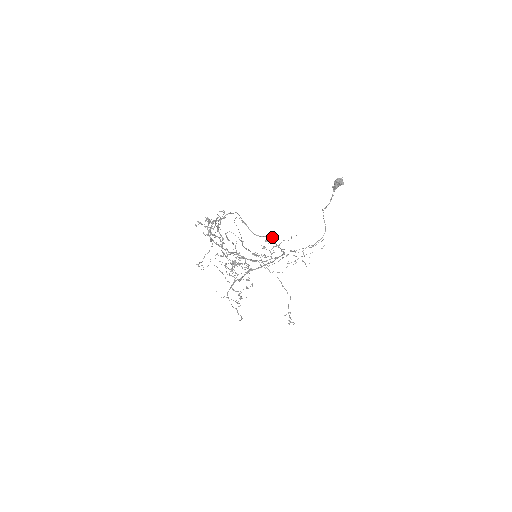
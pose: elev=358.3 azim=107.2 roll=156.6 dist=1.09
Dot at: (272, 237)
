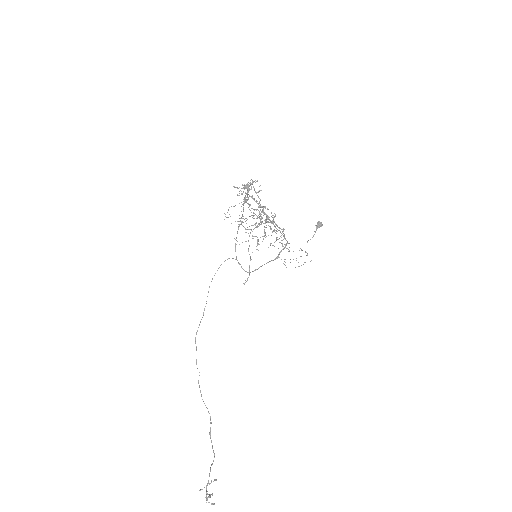
Dot at: (261, 266)
